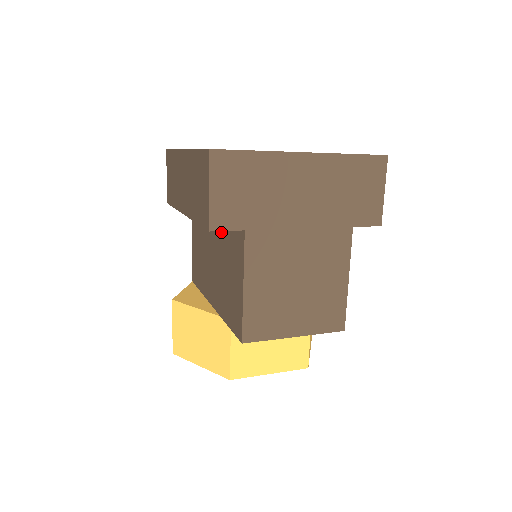
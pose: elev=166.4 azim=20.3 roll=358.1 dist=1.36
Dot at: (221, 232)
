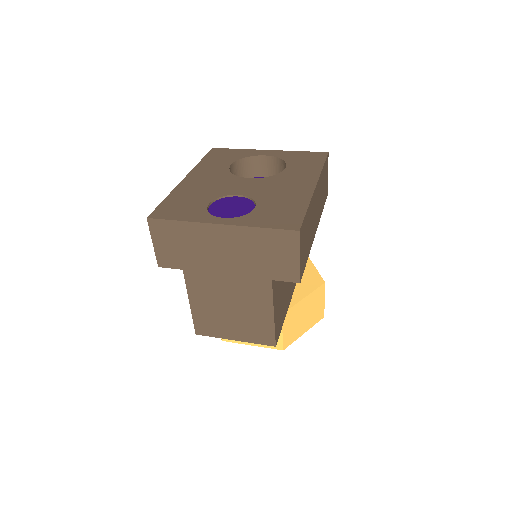
Dot at: occluded
